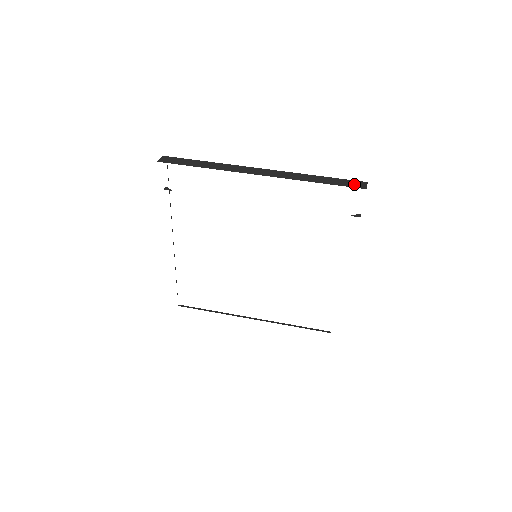
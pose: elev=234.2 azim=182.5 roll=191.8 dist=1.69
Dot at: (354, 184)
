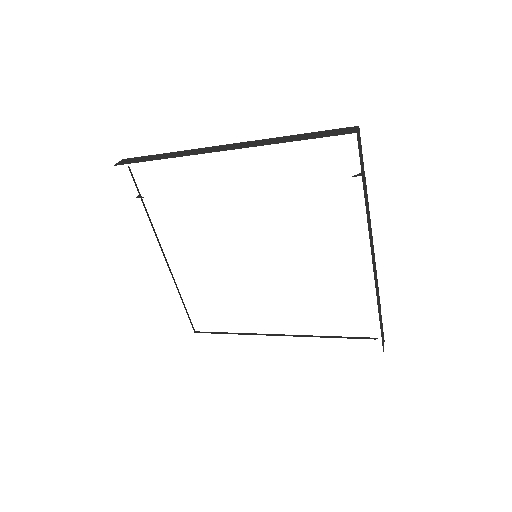
Dot at: (340, 132)
